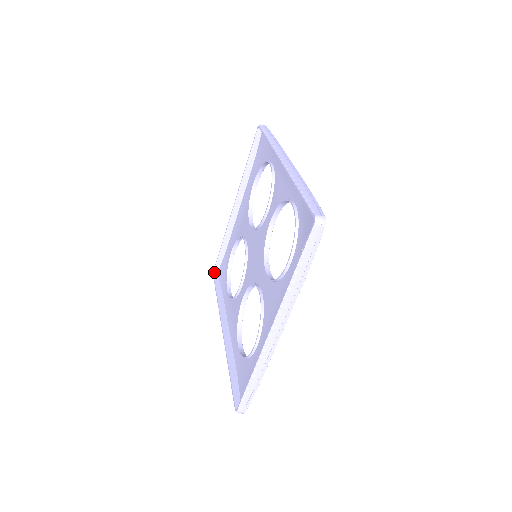
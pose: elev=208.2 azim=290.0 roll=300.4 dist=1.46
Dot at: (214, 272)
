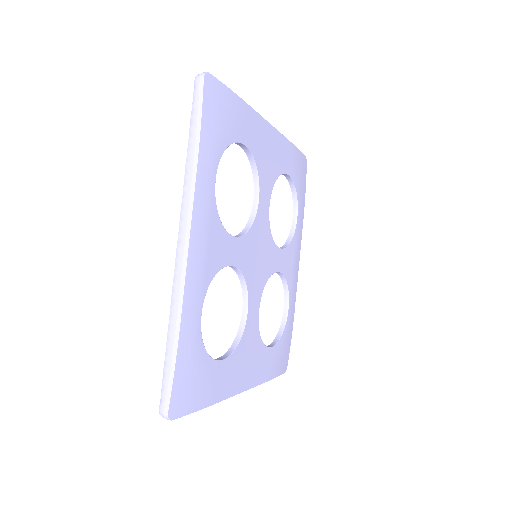
Dot at: occluded
